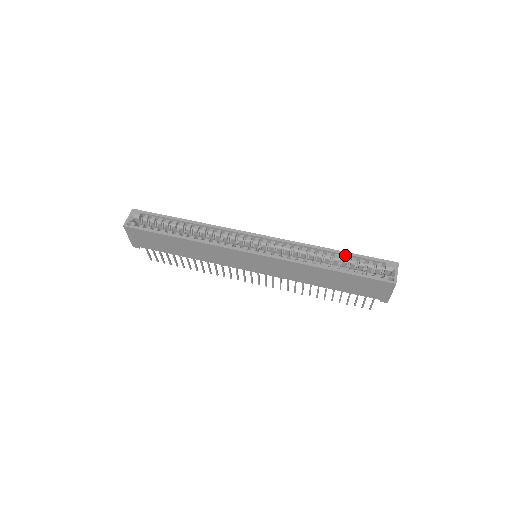
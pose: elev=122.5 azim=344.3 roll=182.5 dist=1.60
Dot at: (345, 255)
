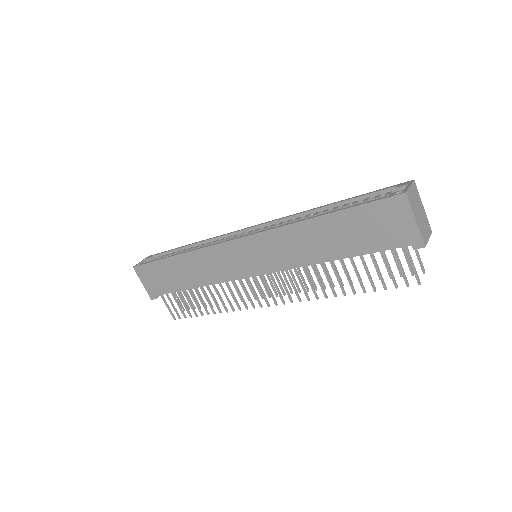
Dot at: (344, 203)
